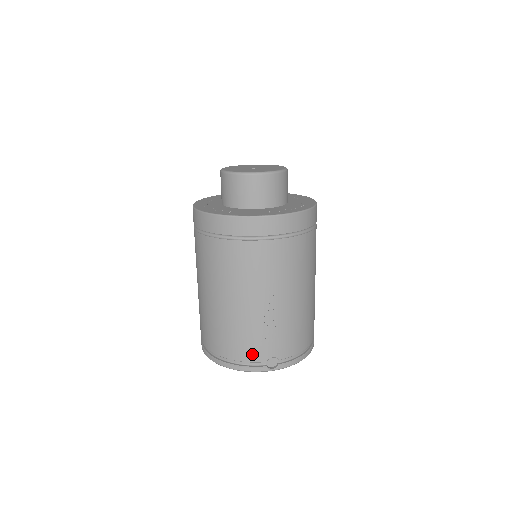
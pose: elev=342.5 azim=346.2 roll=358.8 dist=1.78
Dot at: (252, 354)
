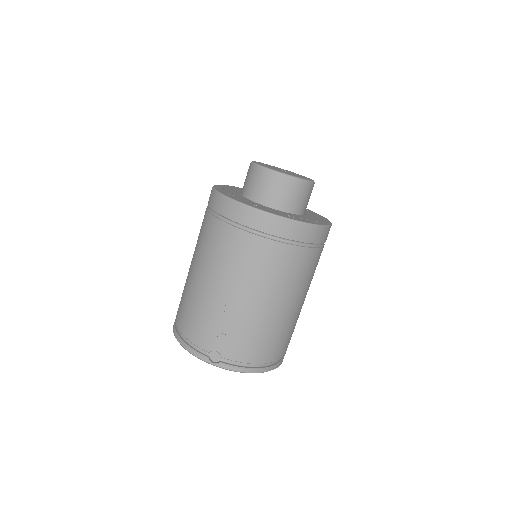
Dot at: (200, 338)
